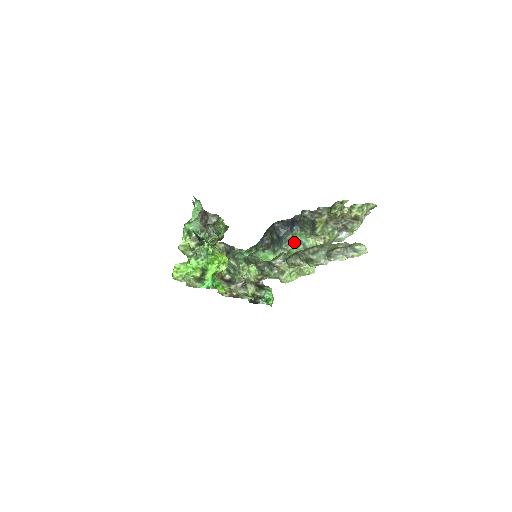
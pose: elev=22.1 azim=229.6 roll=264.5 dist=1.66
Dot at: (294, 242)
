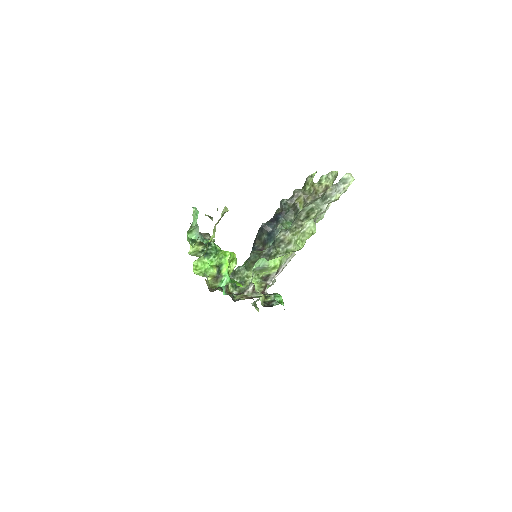
Dot at: (285, 228)
